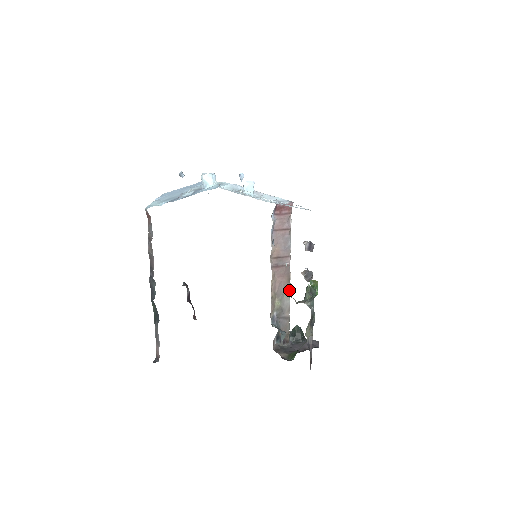
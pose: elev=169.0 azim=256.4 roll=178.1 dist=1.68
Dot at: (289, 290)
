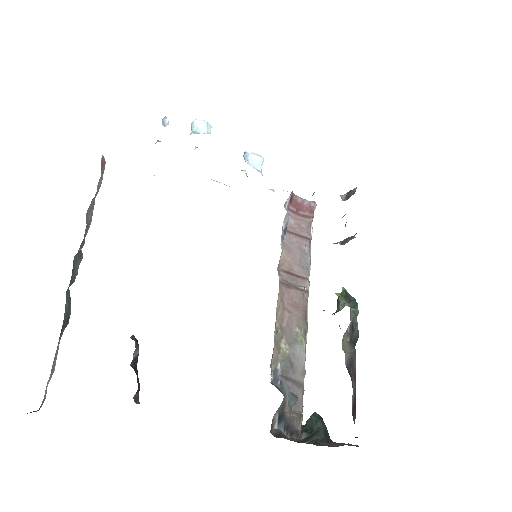
Dot at: (305, 336)
